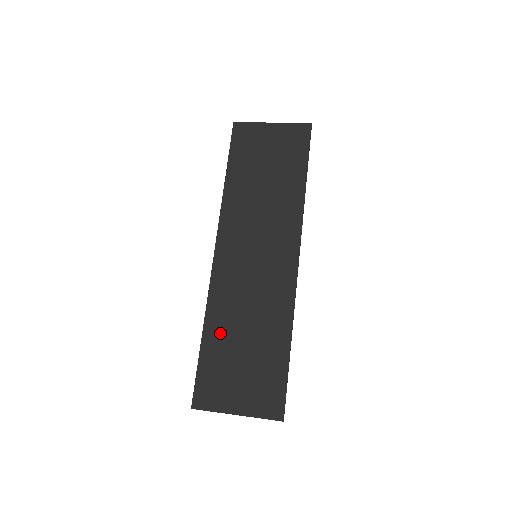
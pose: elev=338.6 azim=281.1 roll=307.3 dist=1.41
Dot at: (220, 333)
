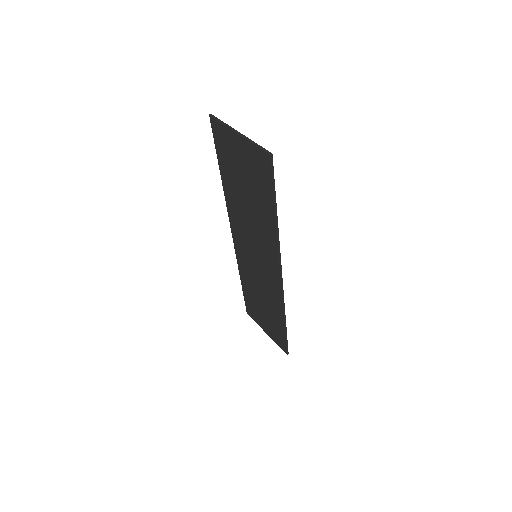
Dot at: (249, 289)
